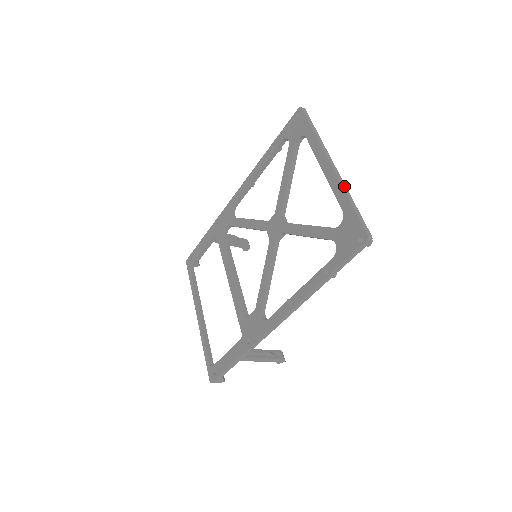
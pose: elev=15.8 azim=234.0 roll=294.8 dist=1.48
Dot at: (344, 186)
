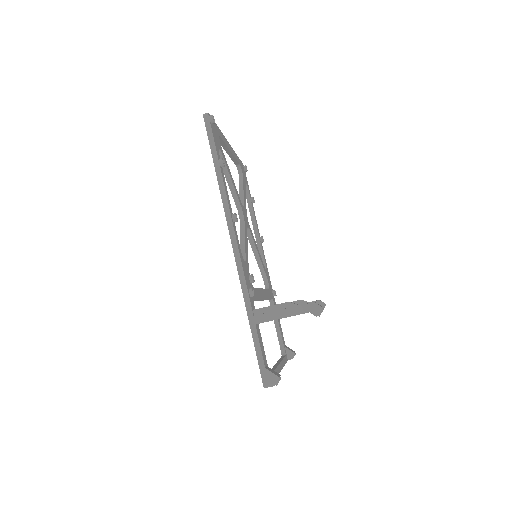
Dot at: occluded
